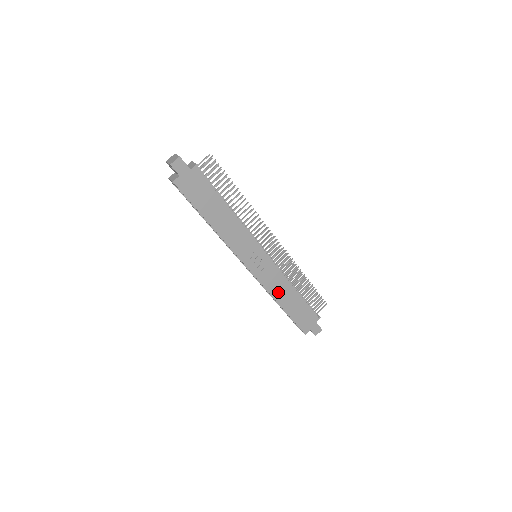
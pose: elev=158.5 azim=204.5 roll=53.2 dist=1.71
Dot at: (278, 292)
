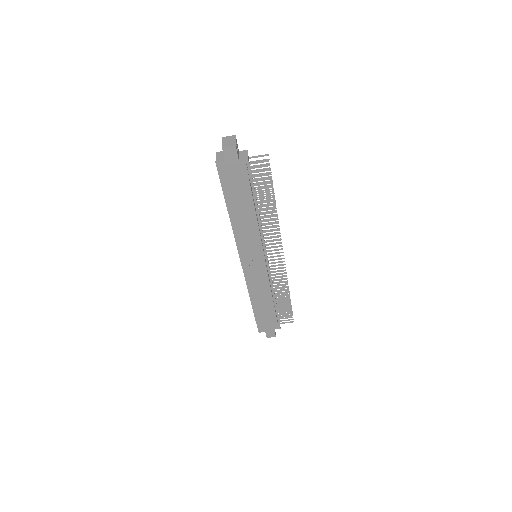
Dot at: (256, 293)
